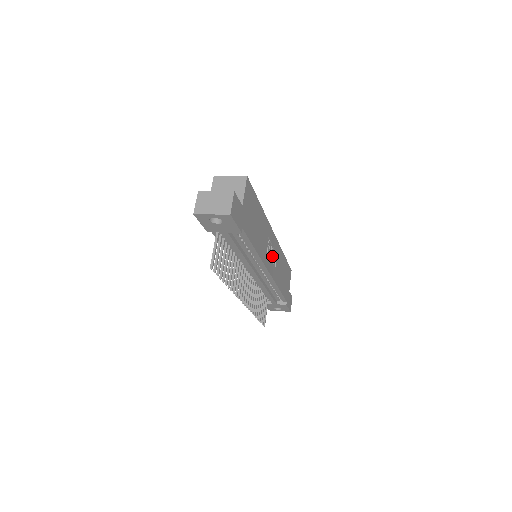
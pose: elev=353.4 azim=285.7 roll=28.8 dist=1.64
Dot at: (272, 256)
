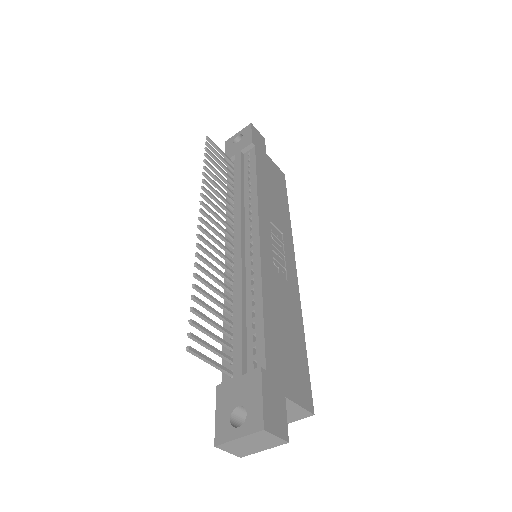
Dot at: (277, 254)
